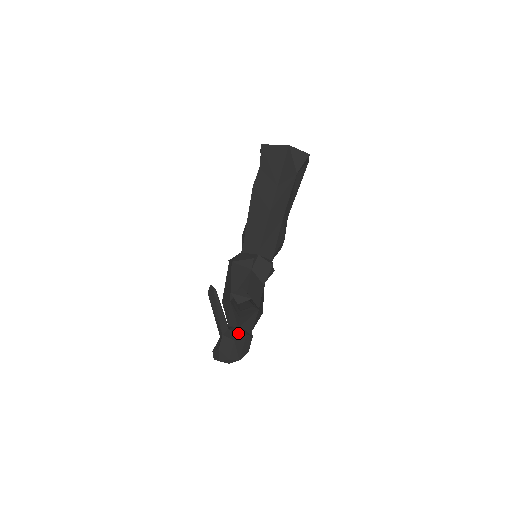
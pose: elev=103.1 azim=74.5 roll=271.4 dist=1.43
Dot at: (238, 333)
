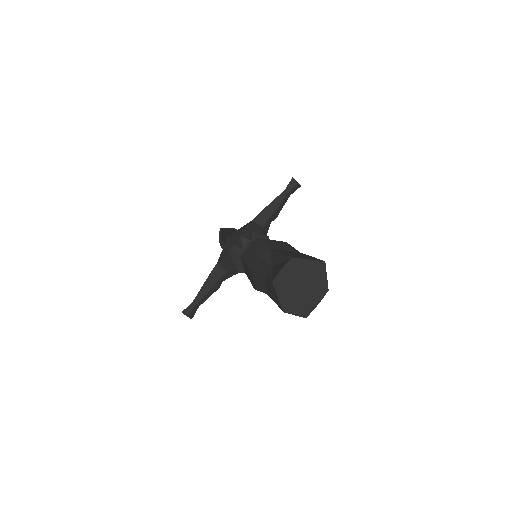
Dot at: occluded
